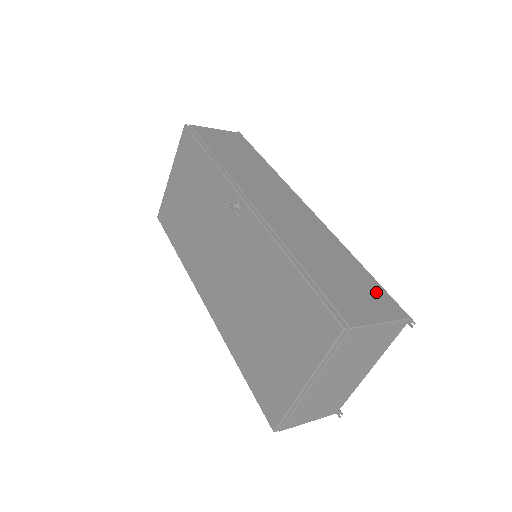
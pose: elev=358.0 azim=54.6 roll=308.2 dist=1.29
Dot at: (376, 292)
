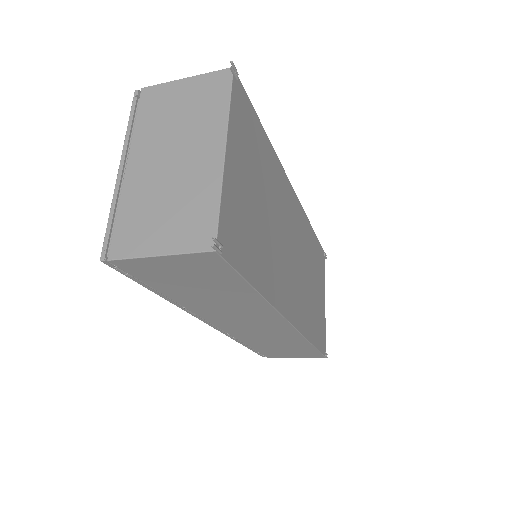
Dot at: occluded
